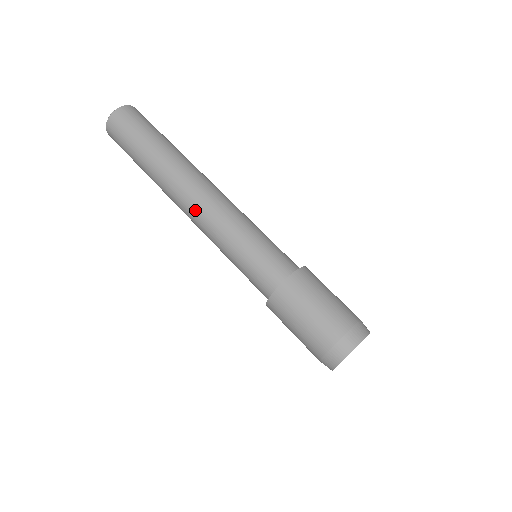
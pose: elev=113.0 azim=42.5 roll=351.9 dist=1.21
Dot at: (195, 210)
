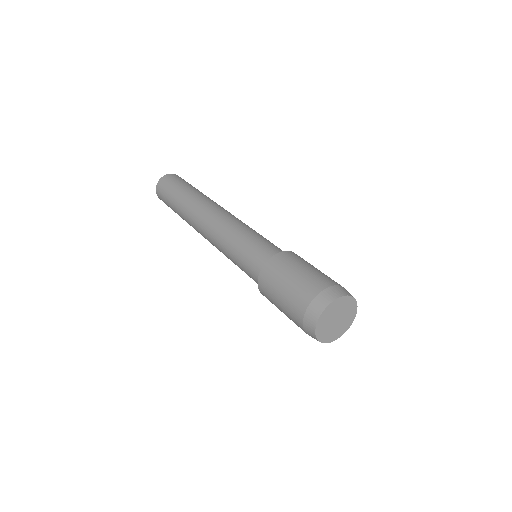
Dot at: (207, 229)
